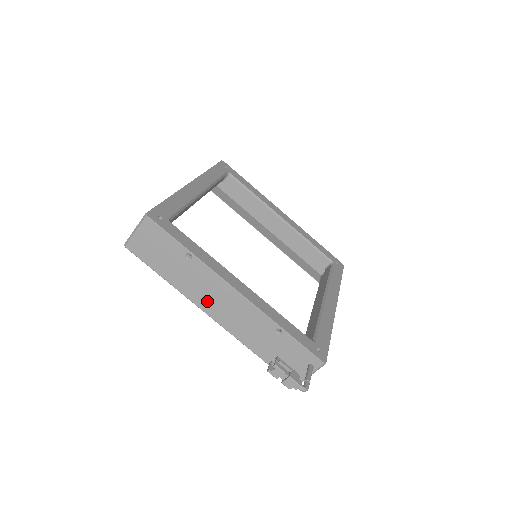
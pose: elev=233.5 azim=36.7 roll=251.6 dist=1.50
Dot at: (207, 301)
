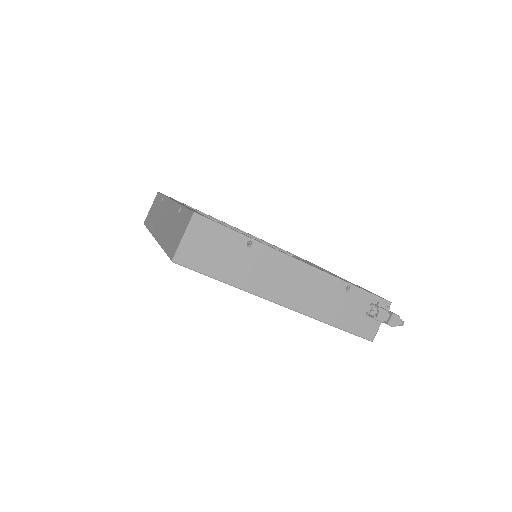
Dot at: (276, 288)
